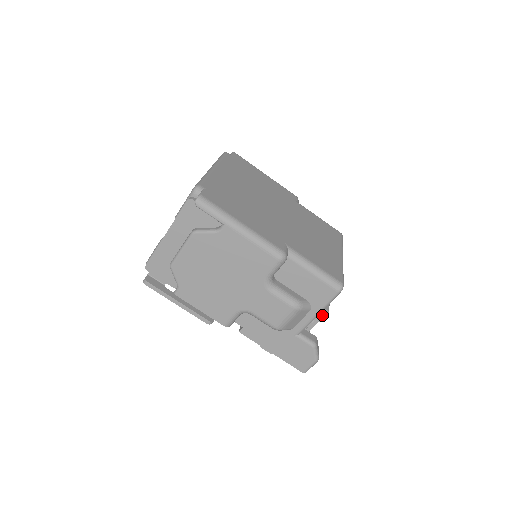
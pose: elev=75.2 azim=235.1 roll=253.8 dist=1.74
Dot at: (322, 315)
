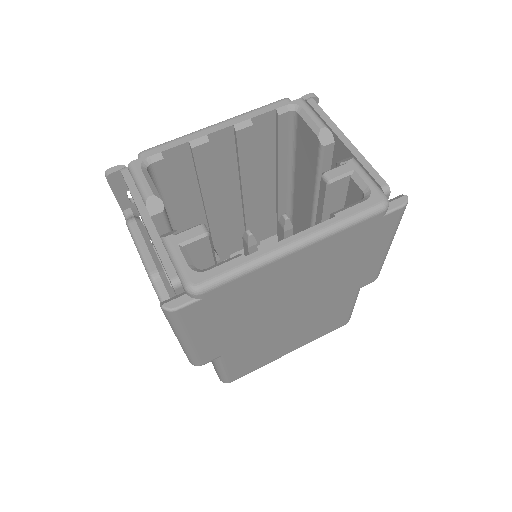
Dot at: occluded
